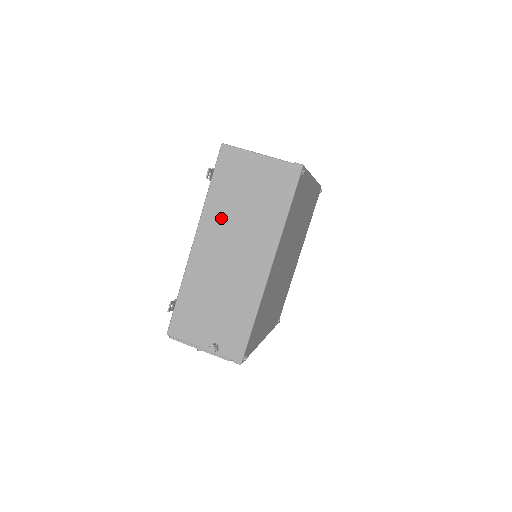
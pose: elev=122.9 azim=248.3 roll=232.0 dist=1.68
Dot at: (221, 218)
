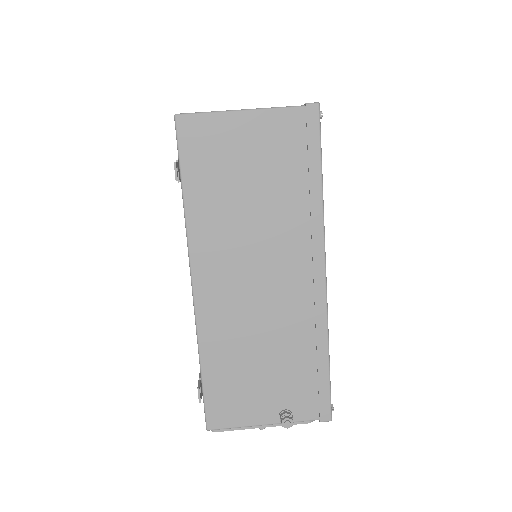
Dot at: (221, 232)
